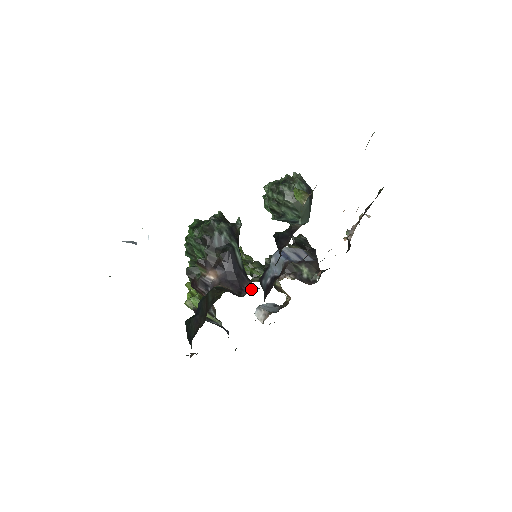
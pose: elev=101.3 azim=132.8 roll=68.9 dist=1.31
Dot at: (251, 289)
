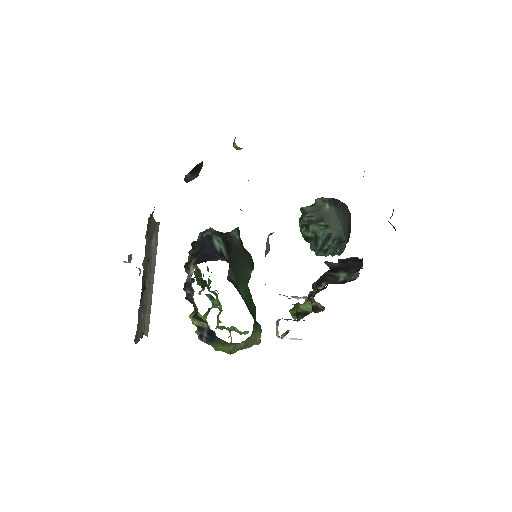
Dot at: occluded
